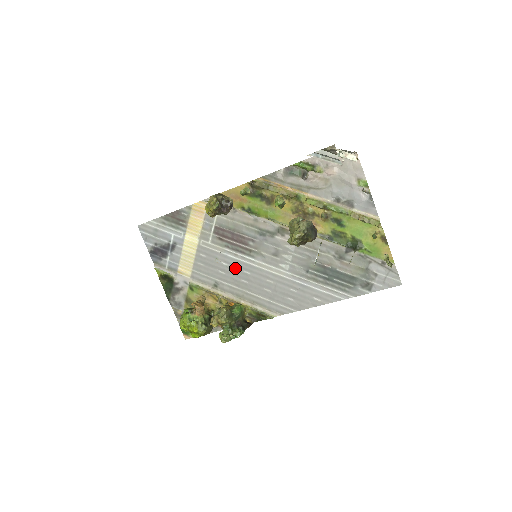
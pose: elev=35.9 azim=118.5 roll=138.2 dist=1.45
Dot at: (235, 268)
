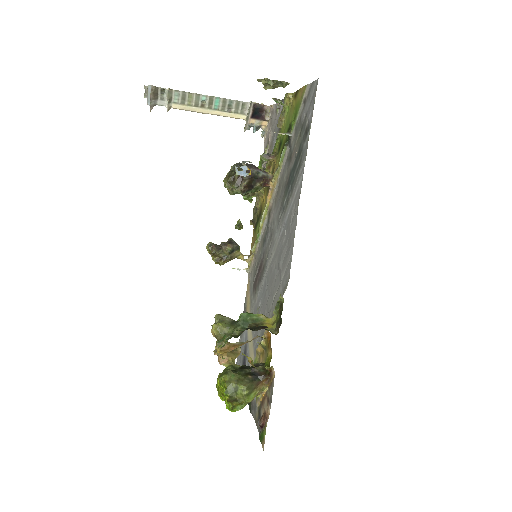
Dot at: (263, 297)
